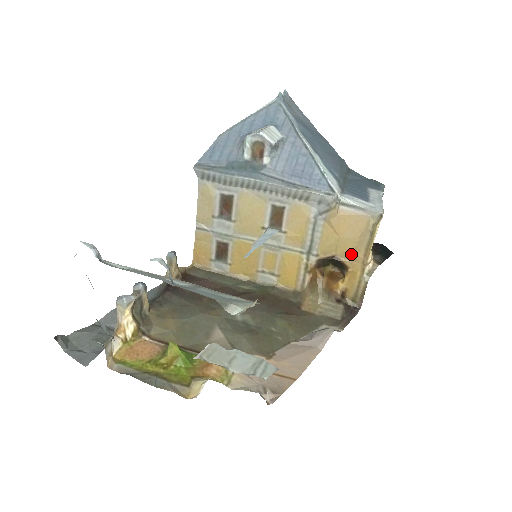
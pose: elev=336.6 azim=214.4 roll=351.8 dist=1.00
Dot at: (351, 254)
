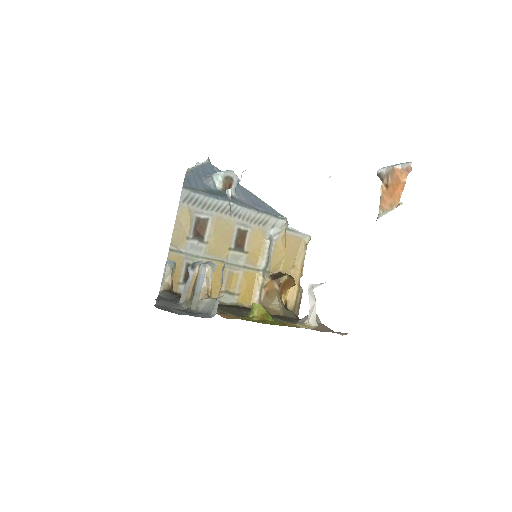
Dot at: (291, 270)
